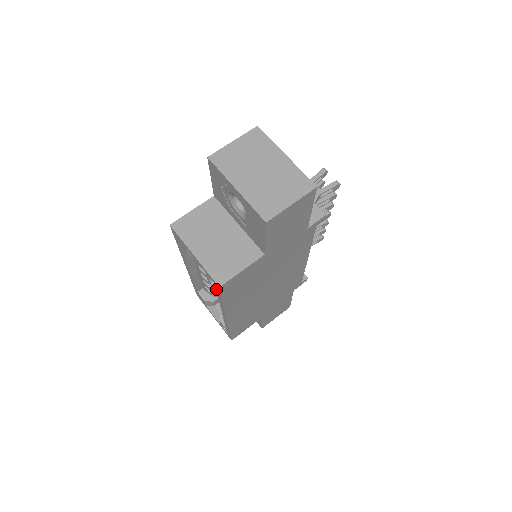
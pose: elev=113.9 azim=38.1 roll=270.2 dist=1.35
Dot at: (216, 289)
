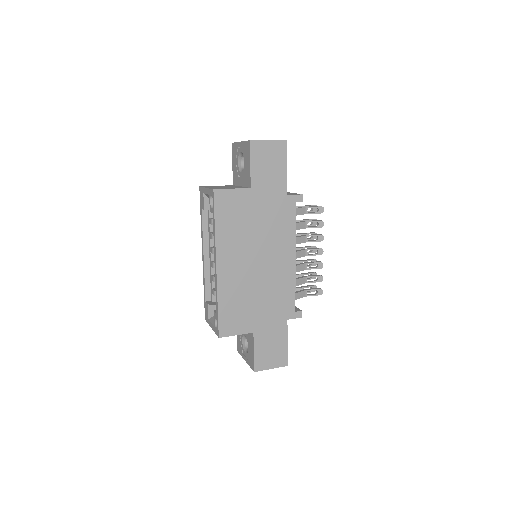
Dot at: (213, 208)
